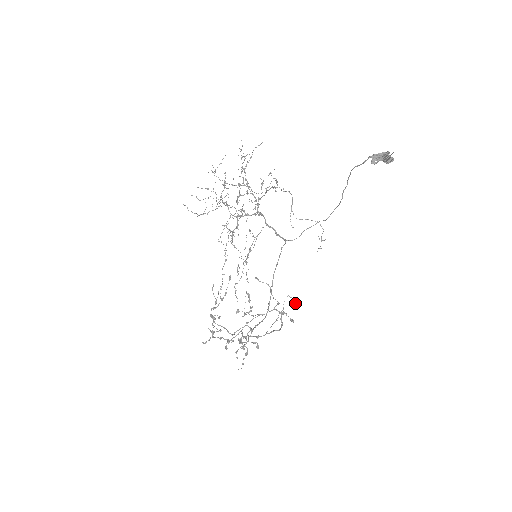
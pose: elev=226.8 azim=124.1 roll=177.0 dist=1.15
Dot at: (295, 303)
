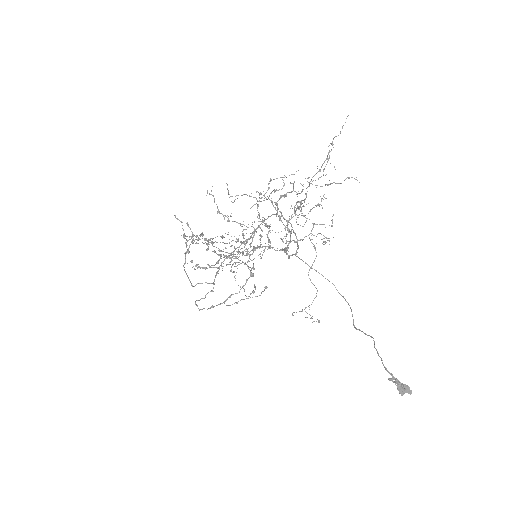
Dot at: (265, 288)
